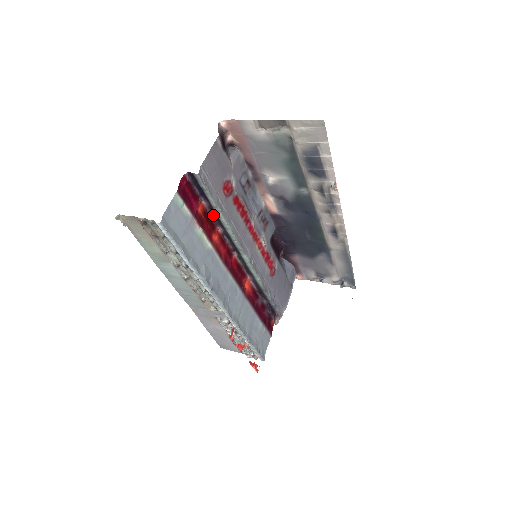
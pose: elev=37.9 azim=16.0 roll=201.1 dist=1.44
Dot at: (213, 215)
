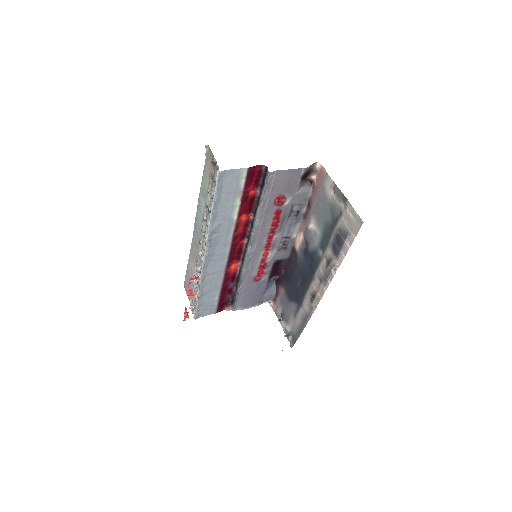
Dot at: (256, 204)
